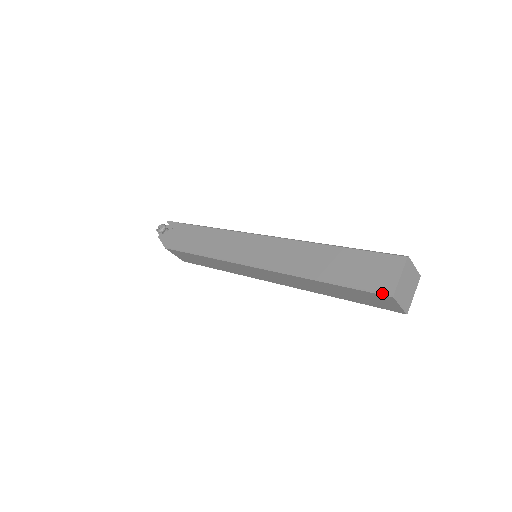
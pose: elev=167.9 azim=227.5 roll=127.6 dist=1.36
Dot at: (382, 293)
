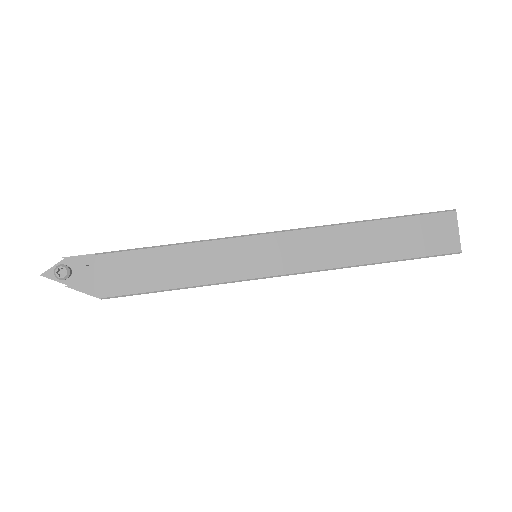
Dot at: (451, 253)
